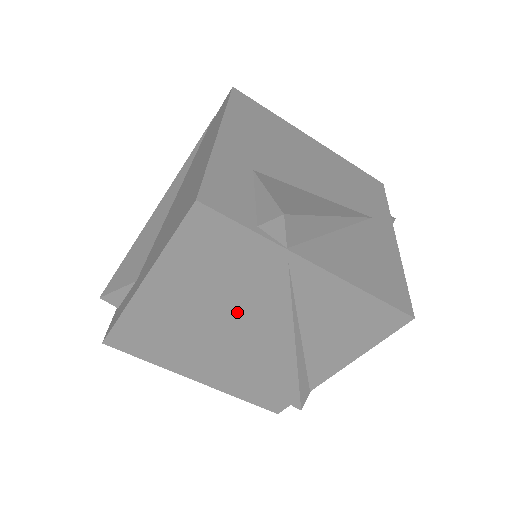
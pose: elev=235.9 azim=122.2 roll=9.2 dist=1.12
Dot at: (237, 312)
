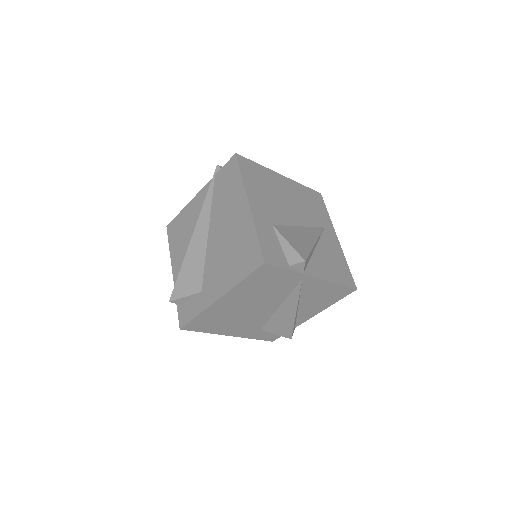
Dot at: (268, 302)
